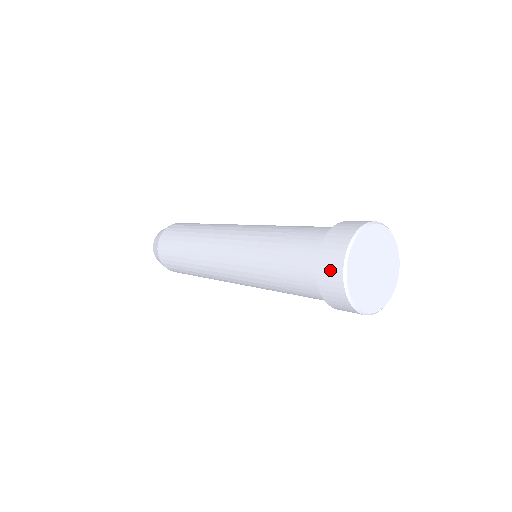
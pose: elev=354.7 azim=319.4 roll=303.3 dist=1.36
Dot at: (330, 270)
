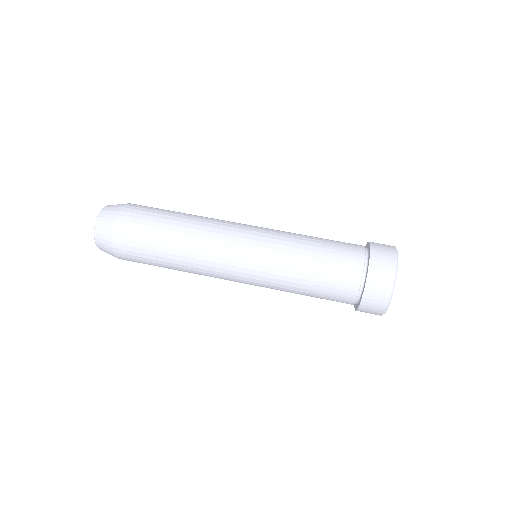
Dot at: (370, 313)
